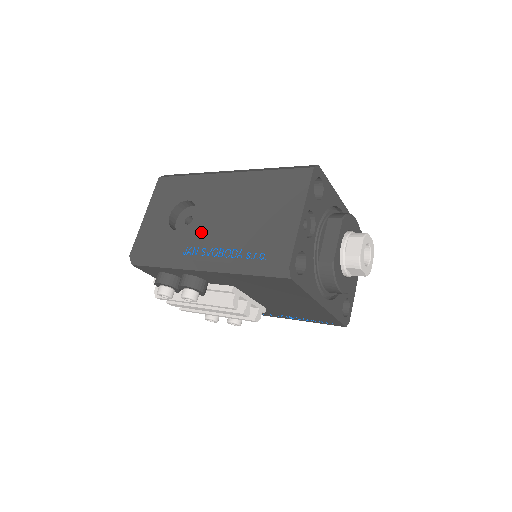
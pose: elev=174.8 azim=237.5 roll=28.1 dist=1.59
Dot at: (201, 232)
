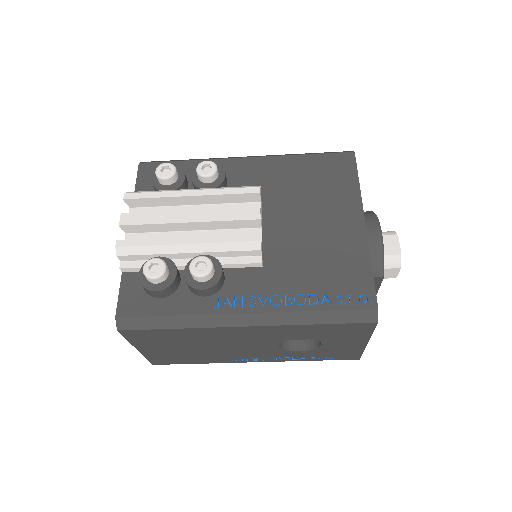
Dot at: occluded
